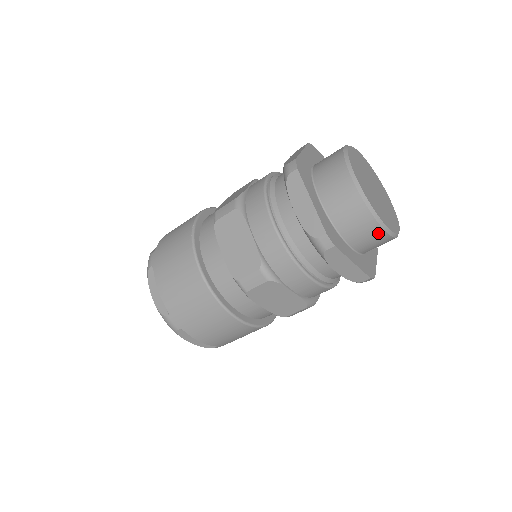
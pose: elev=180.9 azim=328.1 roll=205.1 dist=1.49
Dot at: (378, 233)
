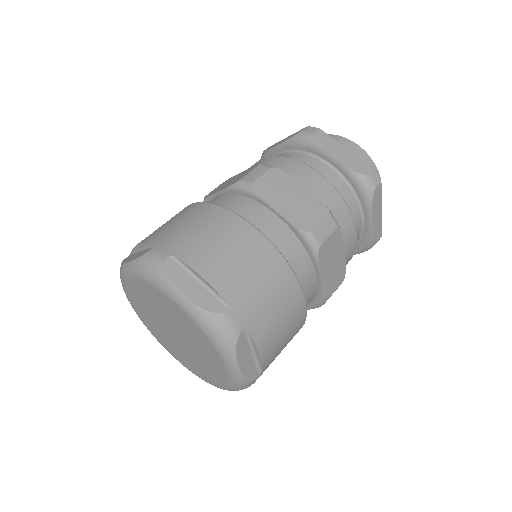
Dot at: occluded
